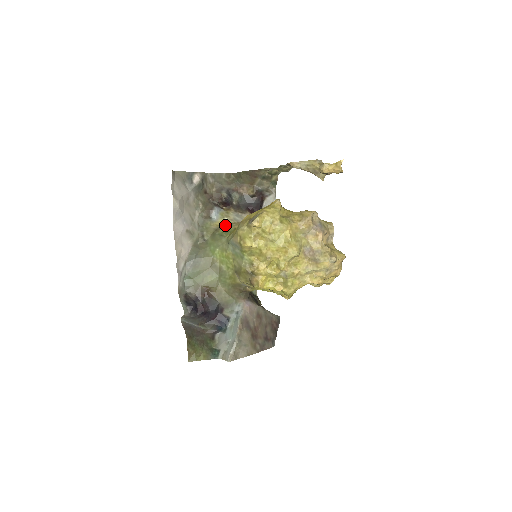
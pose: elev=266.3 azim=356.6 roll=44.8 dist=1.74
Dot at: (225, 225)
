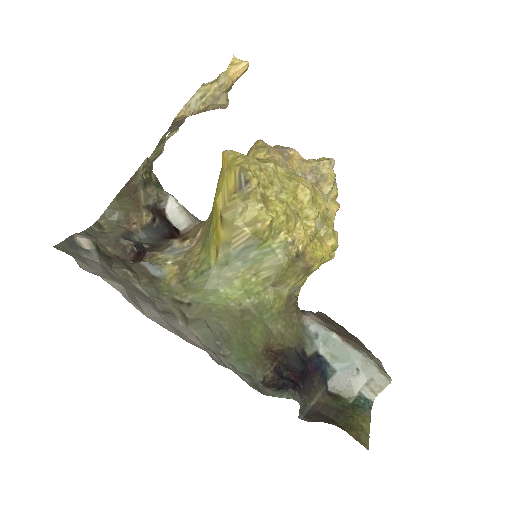
Dot at: (182, 266)
